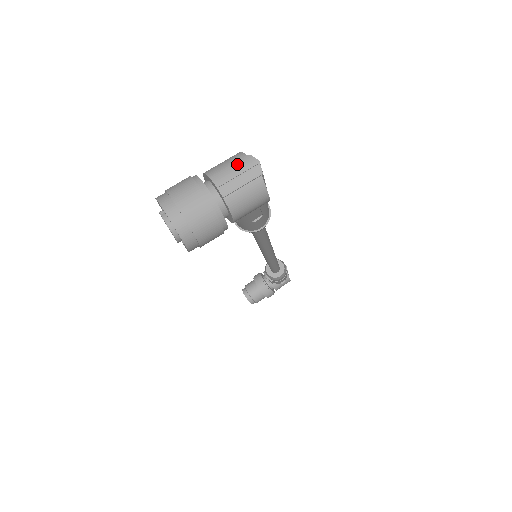
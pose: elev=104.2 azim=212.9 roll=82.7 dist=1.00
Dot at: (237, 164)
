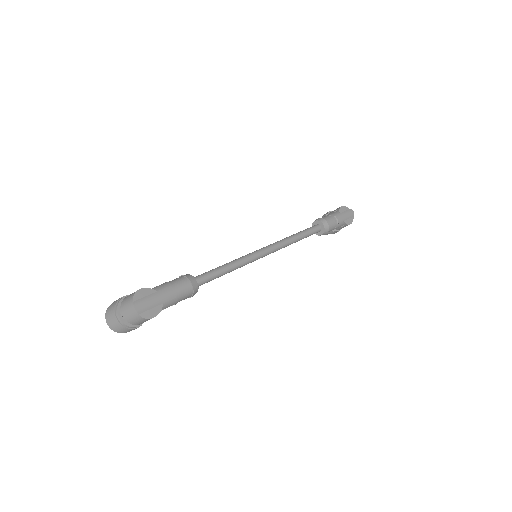
Dot at: (128, 306)
